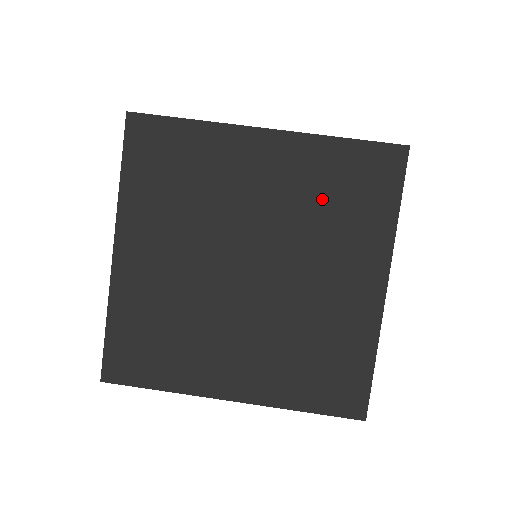
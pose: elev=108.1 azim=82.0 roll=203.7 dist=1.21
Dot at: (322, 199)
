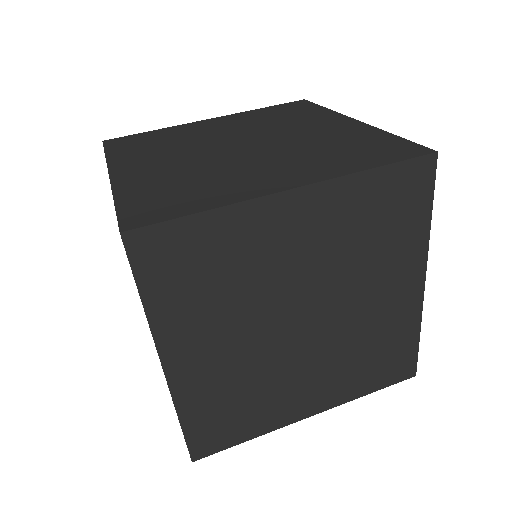
Dot at: (270, 119)
